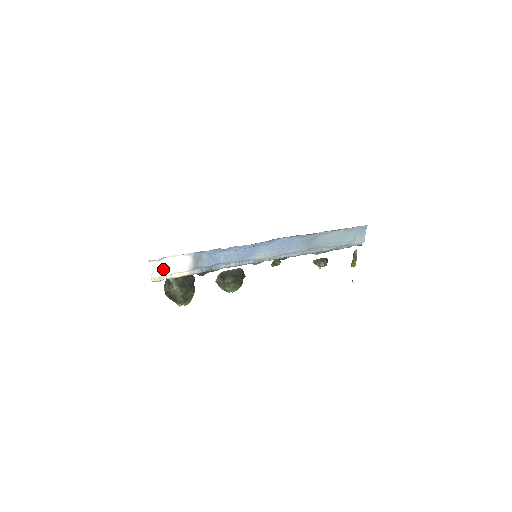
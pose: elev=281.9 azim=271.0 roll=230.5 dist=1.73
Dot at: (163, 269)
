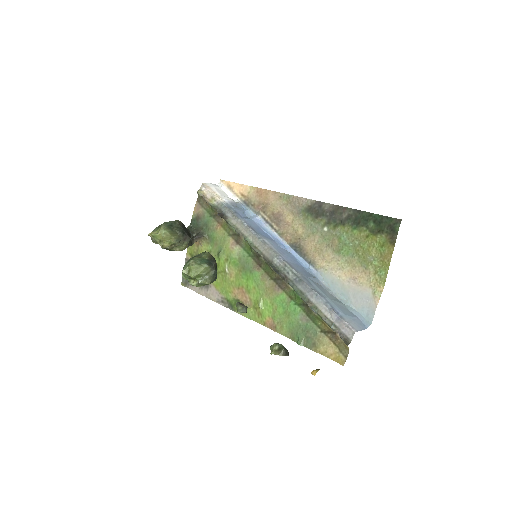
Dot at: (217, 189)
